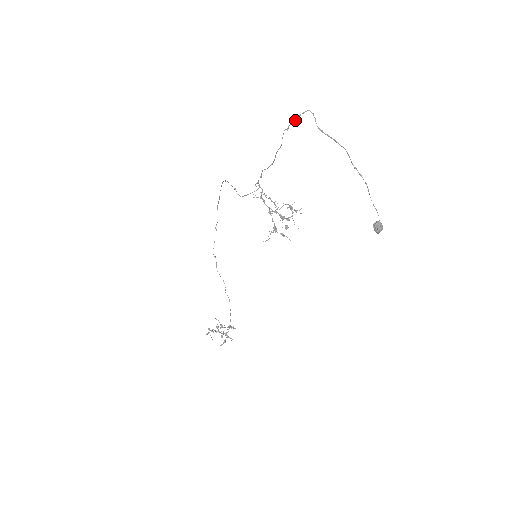
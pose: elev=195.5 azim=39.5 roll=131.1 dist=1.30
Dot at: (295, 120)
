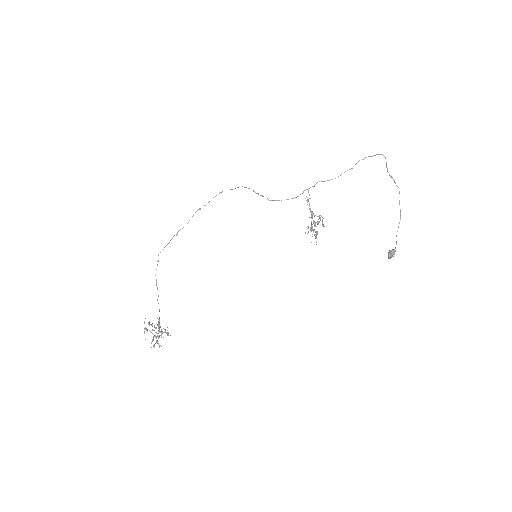
Dot at: (372, 156)
